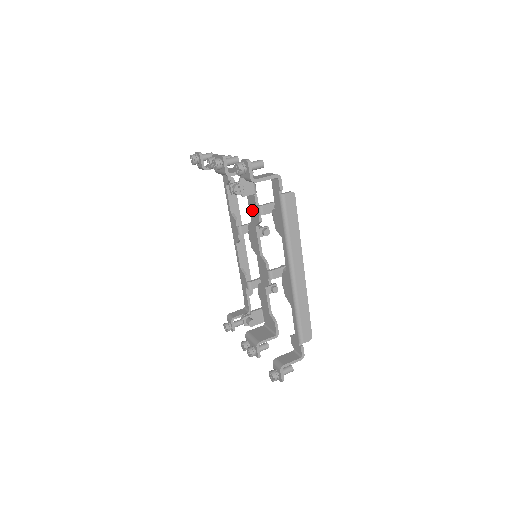
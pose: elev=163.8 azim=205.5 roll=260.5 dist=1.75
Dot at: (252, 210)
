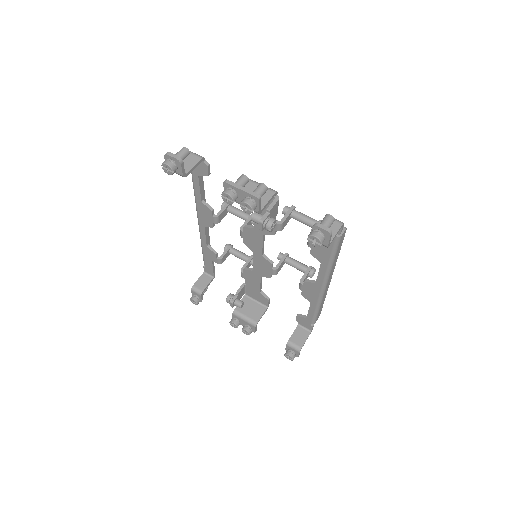
Dot at: occluded
